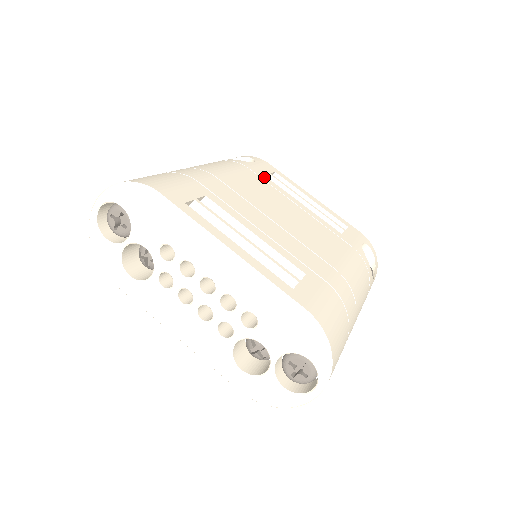
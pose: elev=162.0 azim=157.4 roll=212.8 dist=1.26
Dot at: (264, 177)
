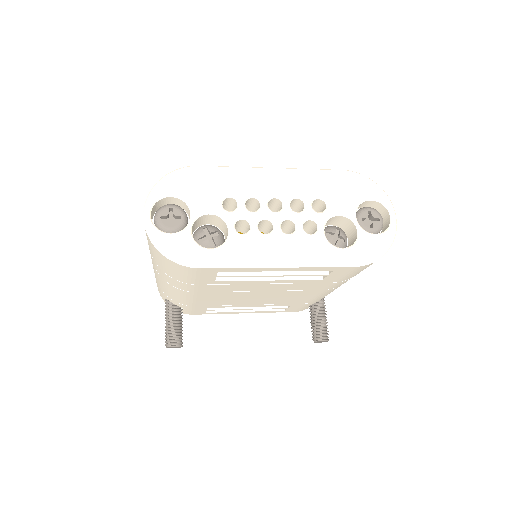
Dot at: occluded
